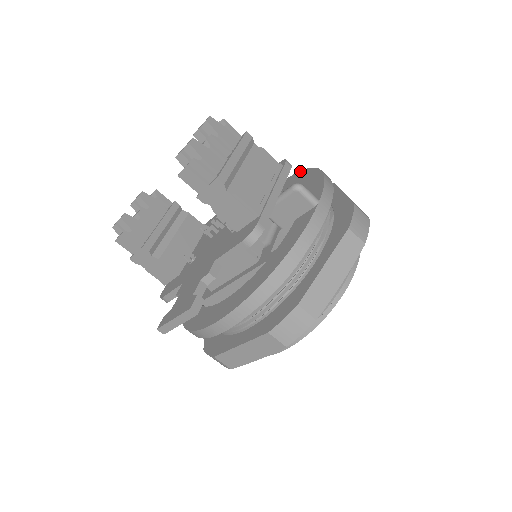
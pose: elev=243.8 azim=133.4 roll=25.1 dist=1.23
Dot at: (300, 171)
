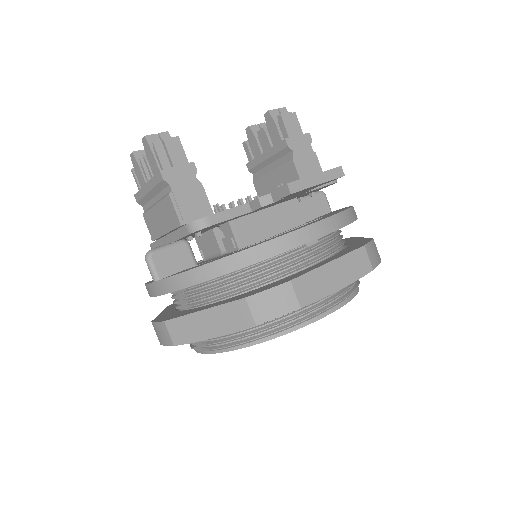
Dot at: occluded
